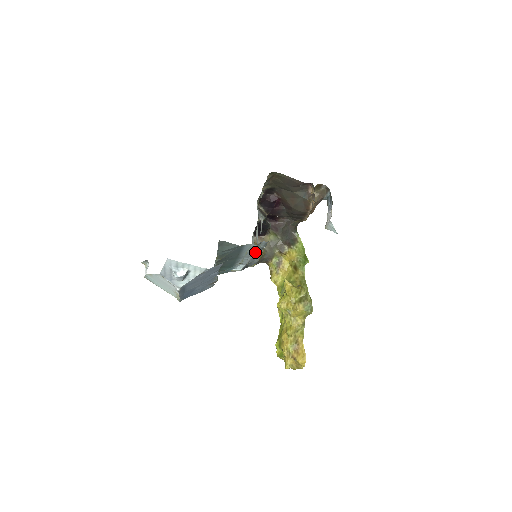
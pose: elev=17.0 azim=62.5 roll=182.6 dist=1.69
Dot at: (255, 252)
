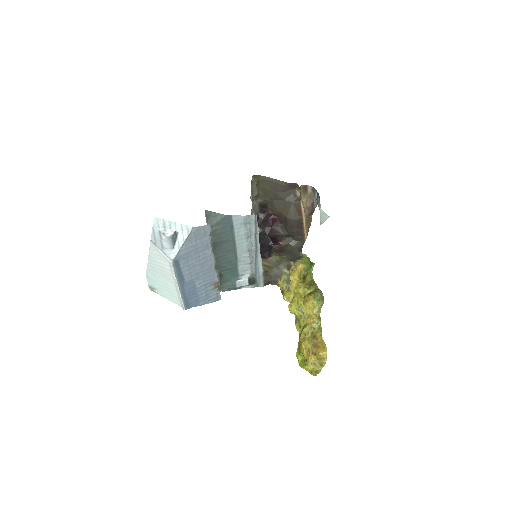
Dot at: (251, 243)
